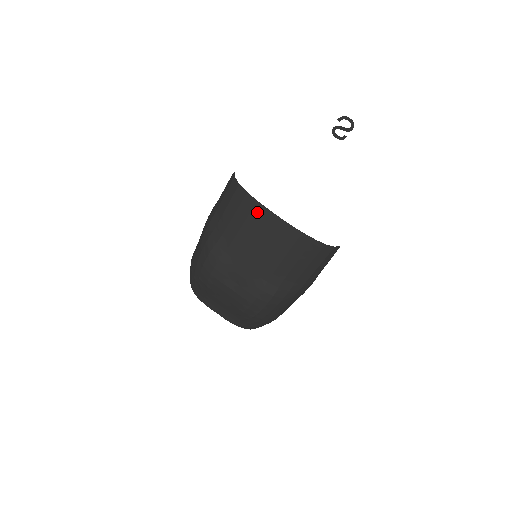
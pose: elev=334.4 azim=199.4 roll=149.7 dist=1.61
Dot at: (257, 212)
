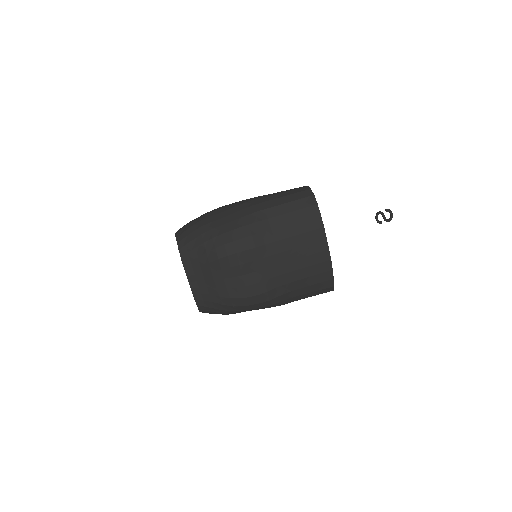
Dot at: (317, 234)
